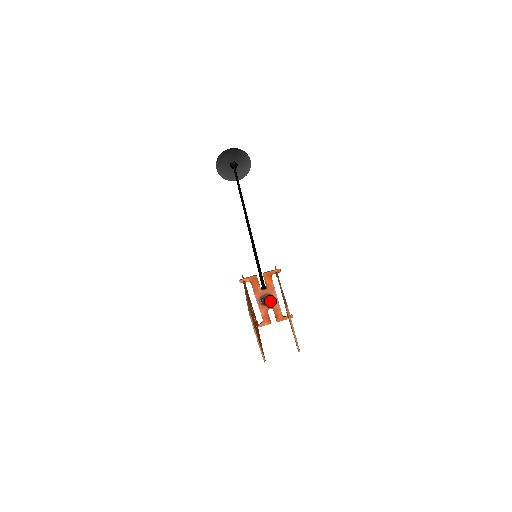
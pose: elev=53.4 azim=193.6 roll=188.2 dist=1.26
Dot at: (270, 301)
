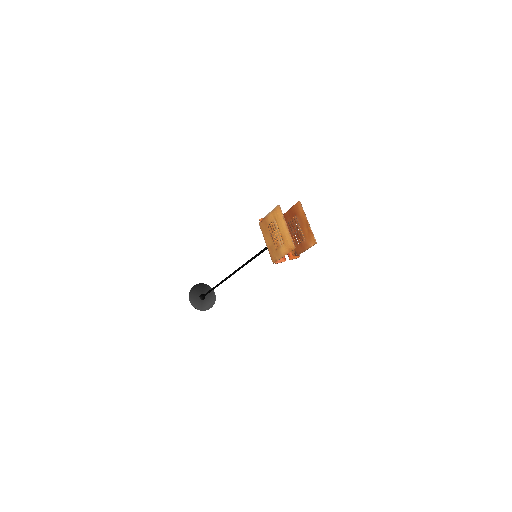
Dot at: occluded
